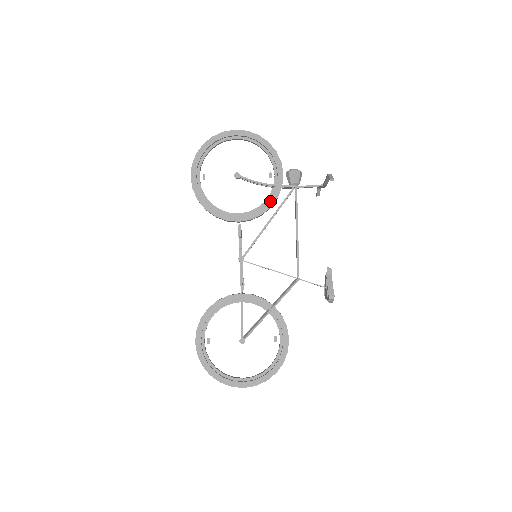
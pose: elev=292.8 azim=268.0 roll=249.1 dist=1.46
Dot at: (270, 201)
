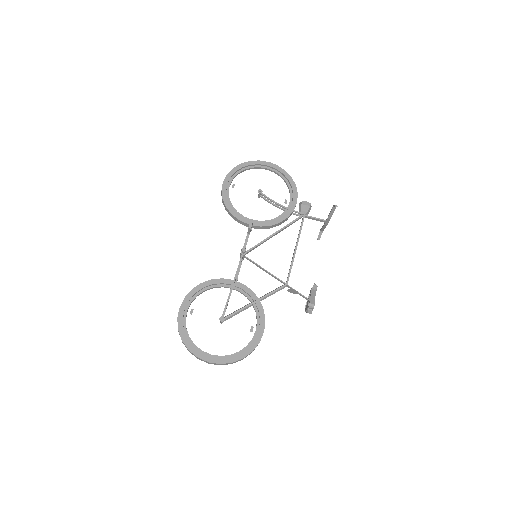
Dot at: (281, 218)
